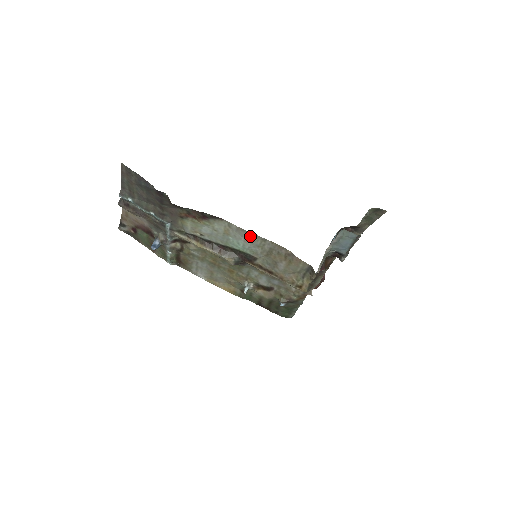
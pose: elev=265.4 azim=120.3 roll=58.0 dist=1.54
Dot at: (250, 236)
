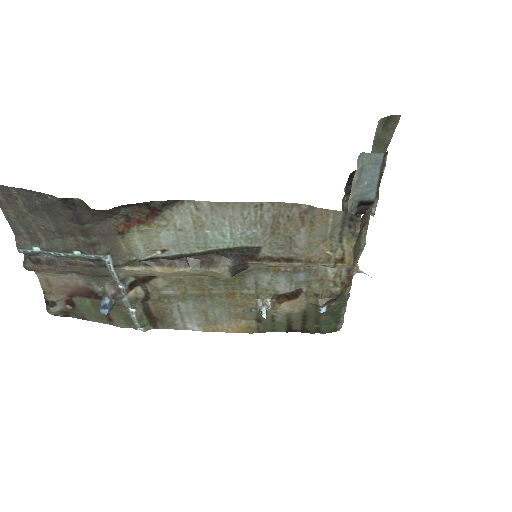
Dot at: (235, 210)
